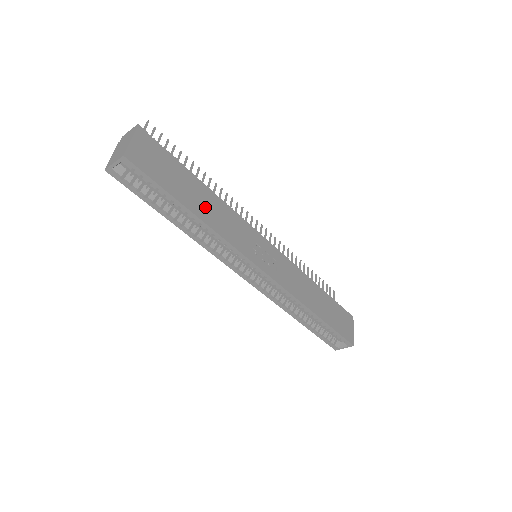
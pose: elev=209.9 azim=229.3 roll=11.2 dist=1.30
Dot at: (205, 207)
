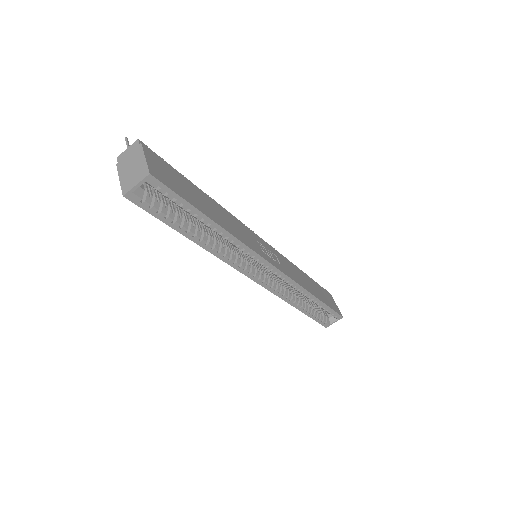
Dot at: (218, 215)
